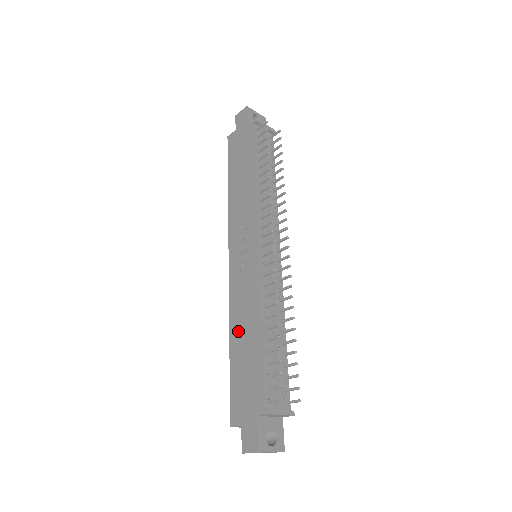
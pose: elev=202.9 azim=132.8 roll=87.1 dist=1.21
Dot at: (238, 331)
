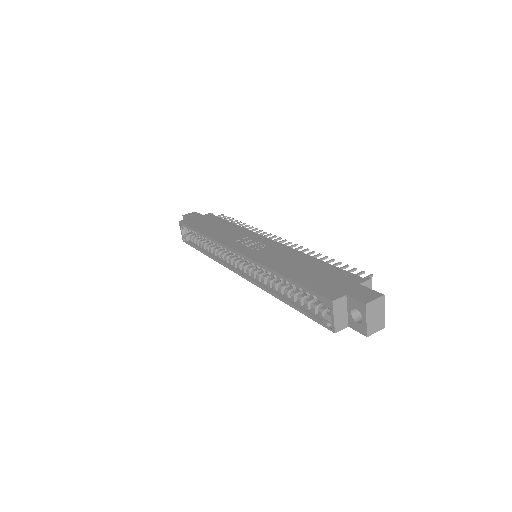
Dot at: (286, 266)
